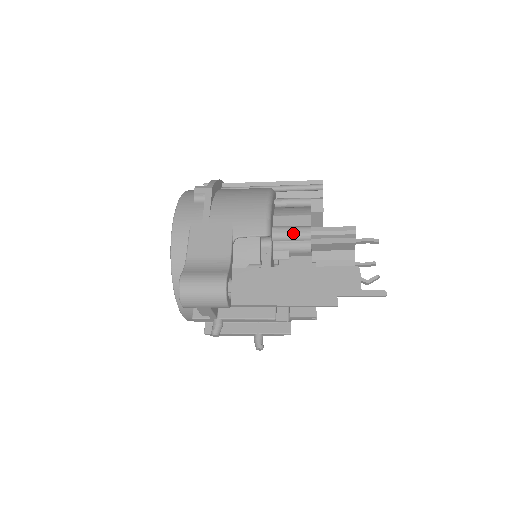
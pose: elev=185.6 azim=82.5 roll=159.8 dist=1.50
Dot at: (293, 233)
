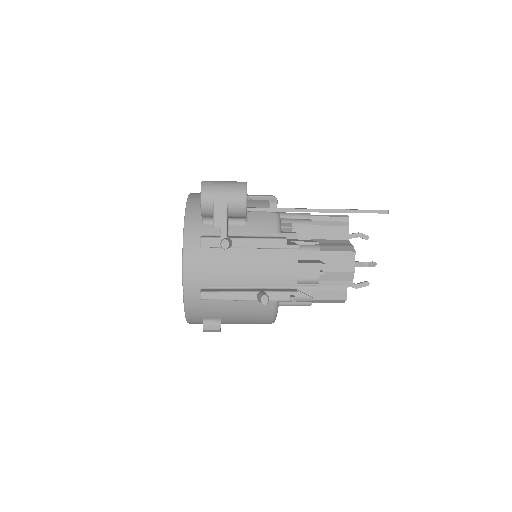
Dot at: (295, 213)
